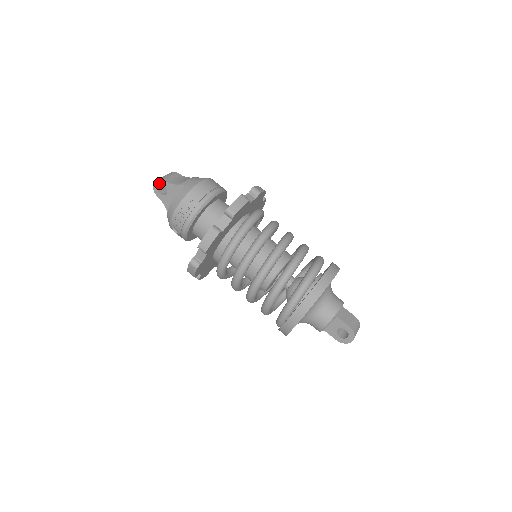
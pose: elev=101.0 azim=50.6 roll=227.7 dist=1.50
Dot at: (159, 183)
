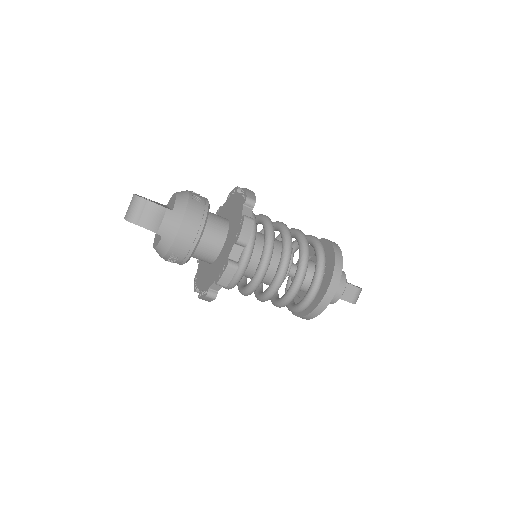
Dot at: (130, 222)
